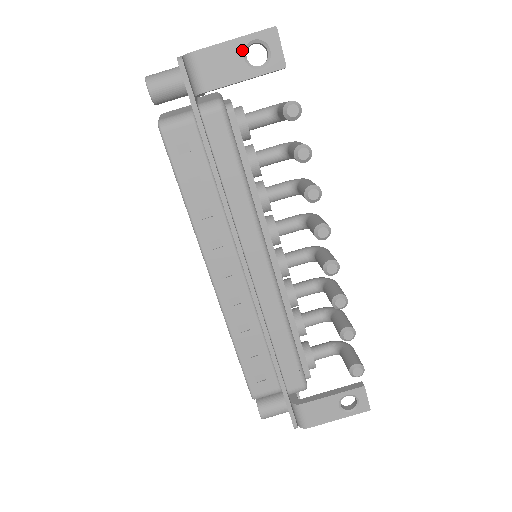
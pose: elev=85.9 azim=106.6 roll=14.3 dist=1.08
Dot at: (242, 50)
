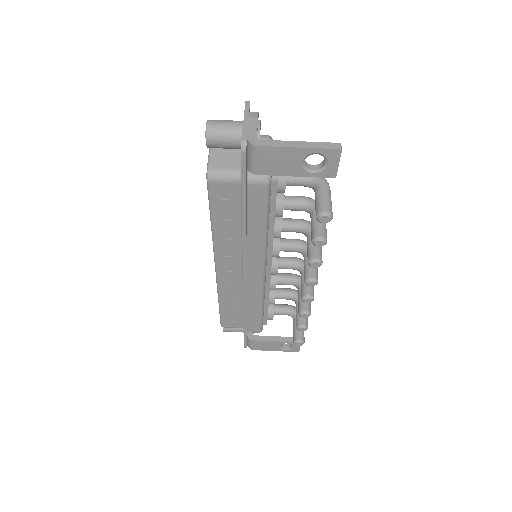
Dot at: (303, 157)
